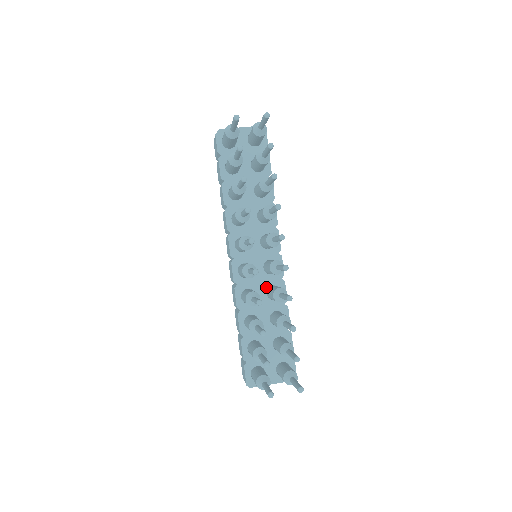
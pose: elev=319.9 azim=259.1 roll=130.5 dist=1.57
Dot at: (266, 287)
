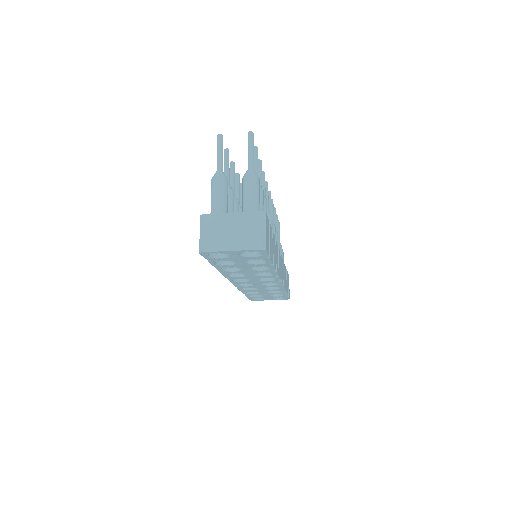
Dot at: occluded
